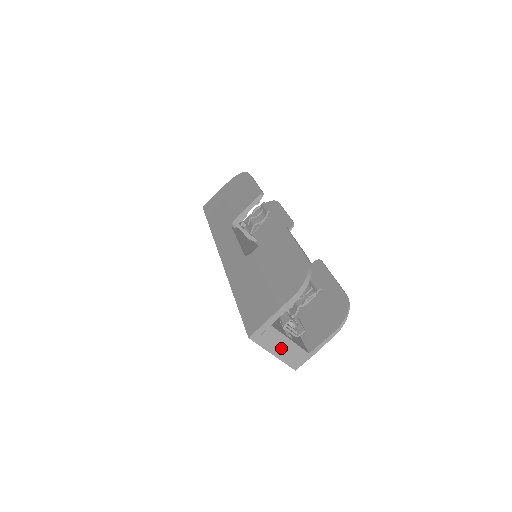
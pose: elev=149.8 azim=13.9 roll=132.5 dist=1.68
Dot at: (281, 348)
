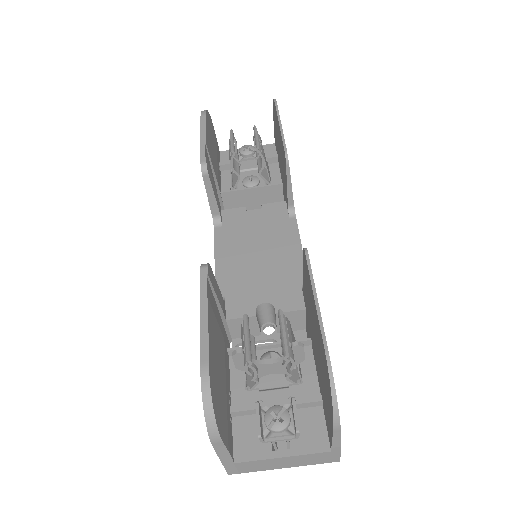
Dot at: (283, 463)
